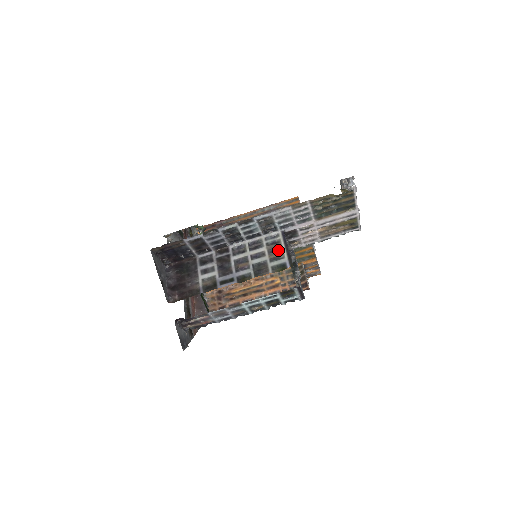
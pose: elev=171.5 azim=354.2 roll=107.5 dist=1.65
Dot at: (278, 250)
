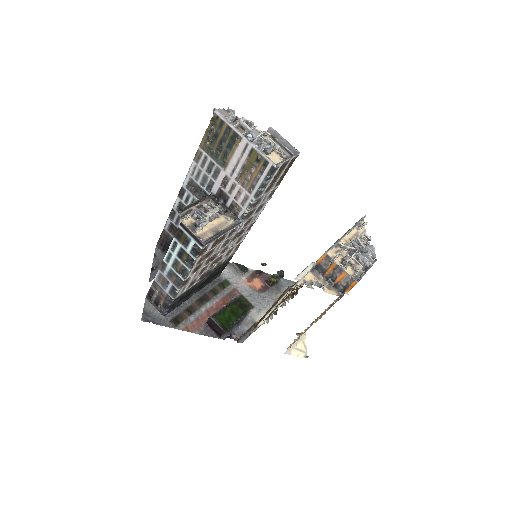
Dot at: occluded
